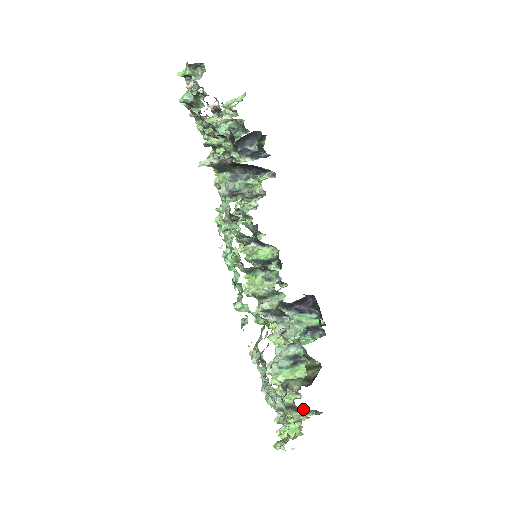
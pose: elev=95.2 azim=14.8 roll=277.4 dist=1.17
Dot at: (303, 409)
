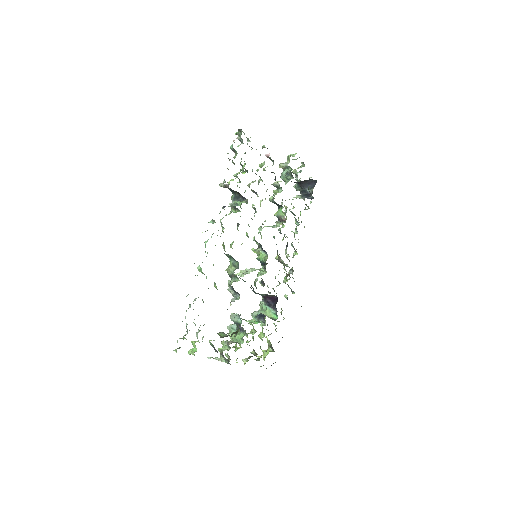
Dot at: occluded
